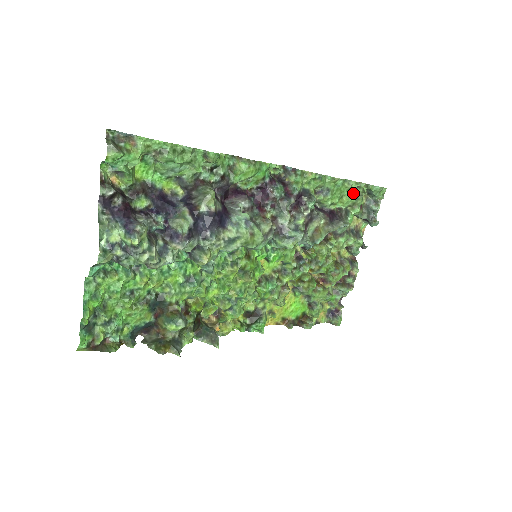
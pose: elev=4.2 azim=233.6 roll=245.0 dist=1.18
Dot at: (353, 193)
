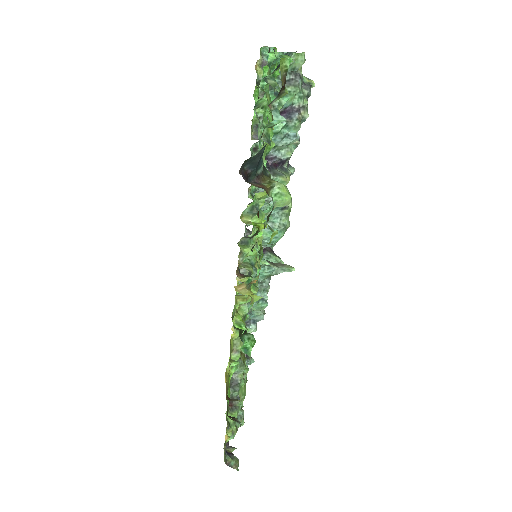
Dot at: occluded
